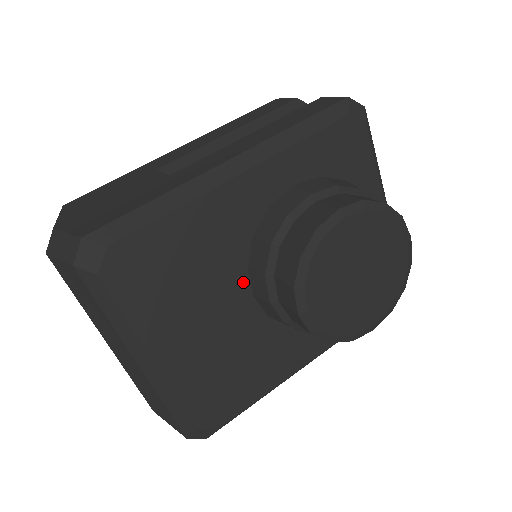
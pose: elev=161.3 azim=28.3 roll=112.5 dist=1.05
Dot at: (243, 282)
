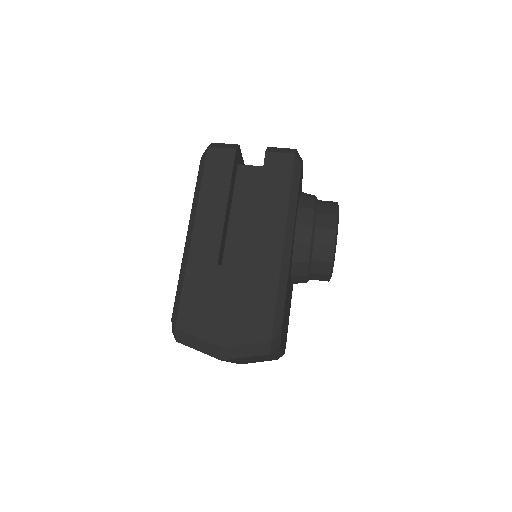
Dot at: (290, 283)
